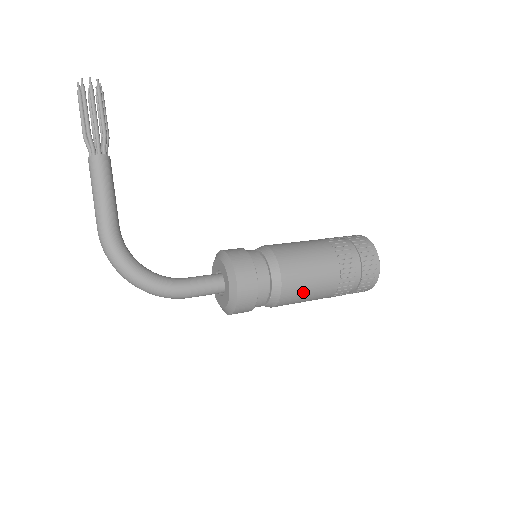
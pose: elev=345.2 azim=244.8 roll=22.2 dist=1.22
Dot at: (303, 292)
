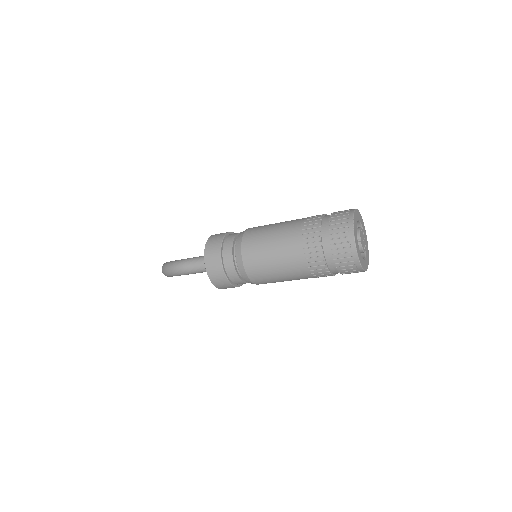
Dot at: (265, 233)
